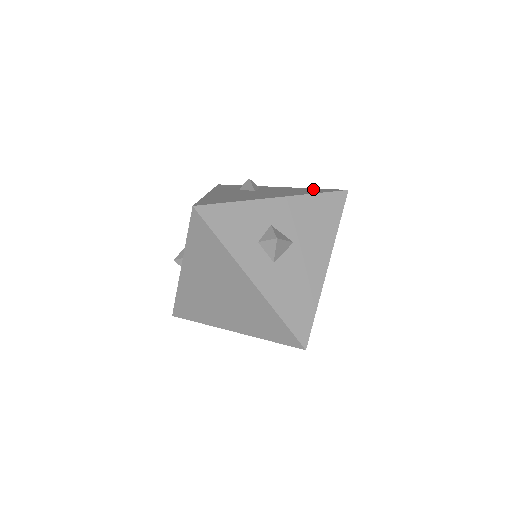
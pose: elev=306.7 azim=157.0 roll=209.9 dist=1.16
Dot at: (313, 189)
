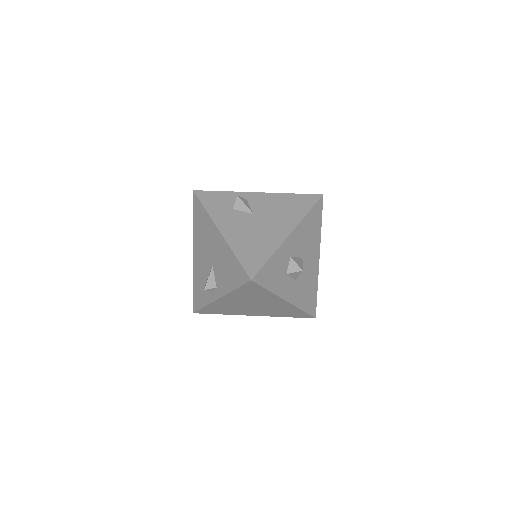
Dot at: (295, 198)
